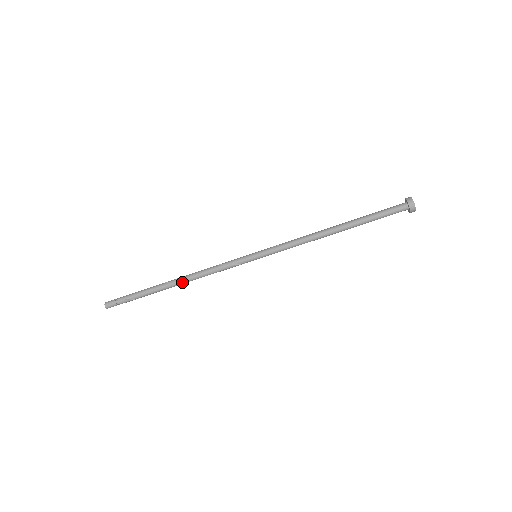
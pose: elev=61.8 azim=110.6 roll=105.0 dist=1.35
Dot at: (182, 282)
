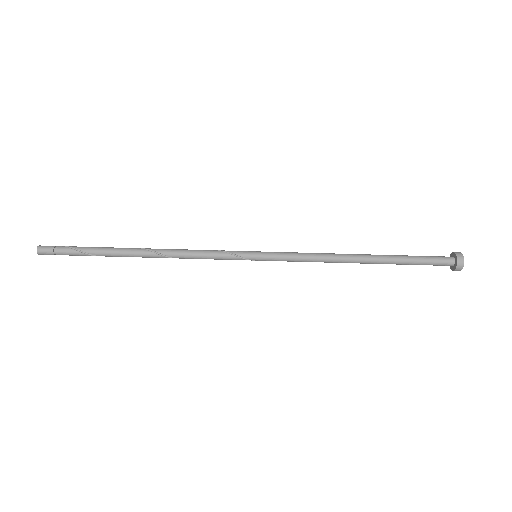
Dot at: (151, 251)
